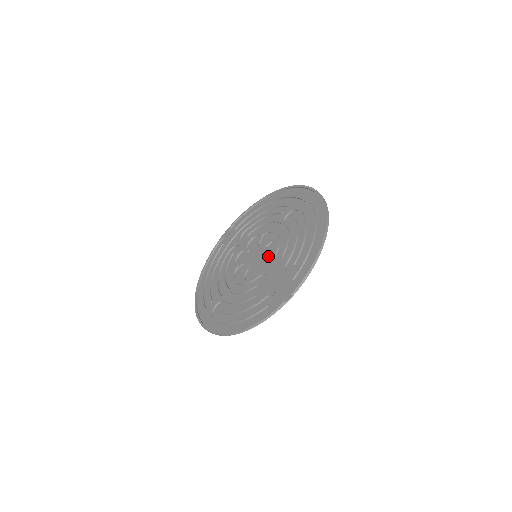
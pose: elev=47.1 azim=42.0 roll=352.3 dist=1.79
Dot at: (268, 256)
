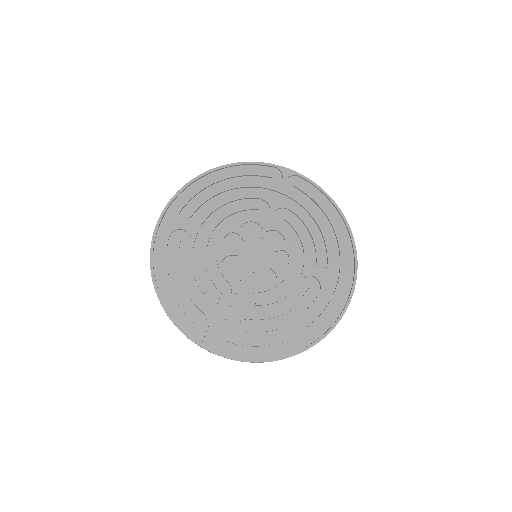
Dot at: (255, 282)
